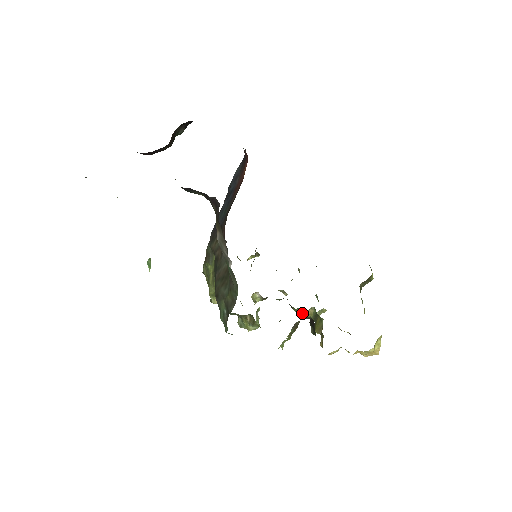
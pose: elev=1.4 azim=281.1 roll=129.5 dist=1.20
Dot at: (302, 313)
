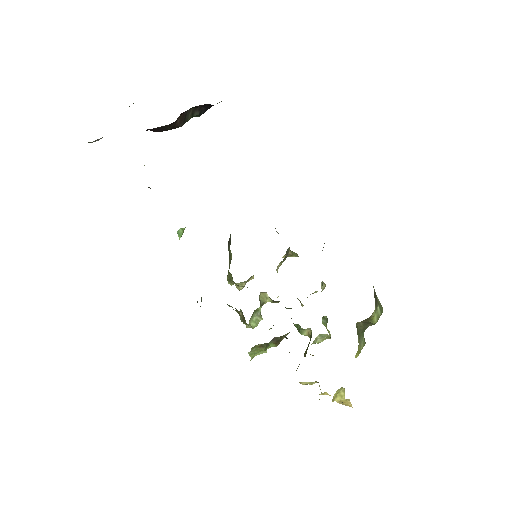
Dot at: (299, 330)
